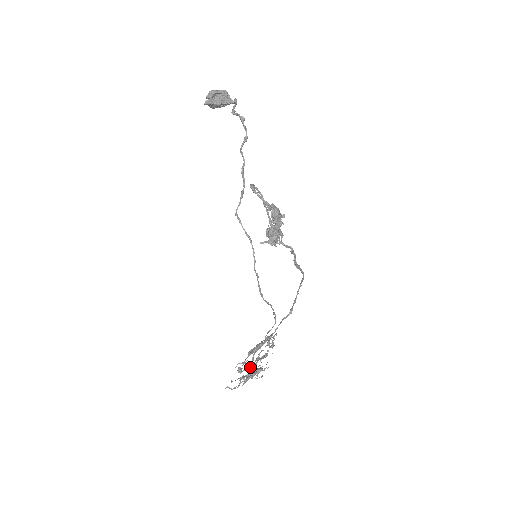
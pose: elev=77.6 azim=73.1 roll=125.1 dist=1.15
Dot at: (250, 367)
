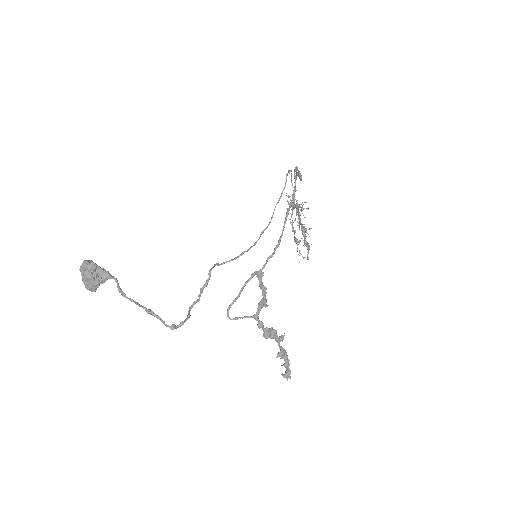
Dot at: (298, 219)
